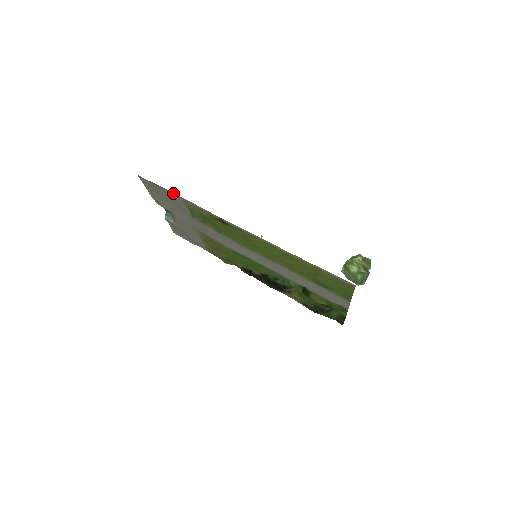
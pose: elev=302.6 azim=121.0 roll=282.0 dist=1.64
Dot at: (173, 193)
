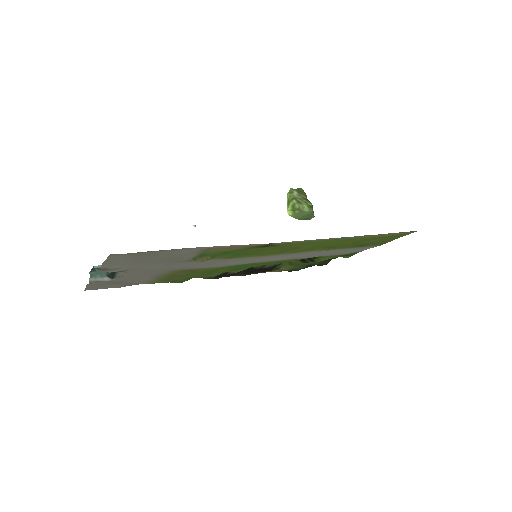
Dot at: (187, 248)
